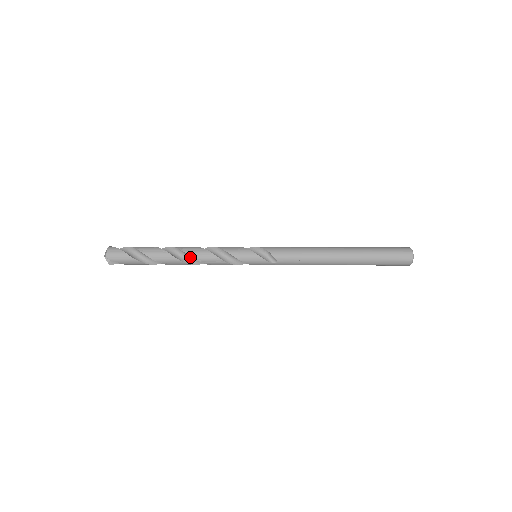
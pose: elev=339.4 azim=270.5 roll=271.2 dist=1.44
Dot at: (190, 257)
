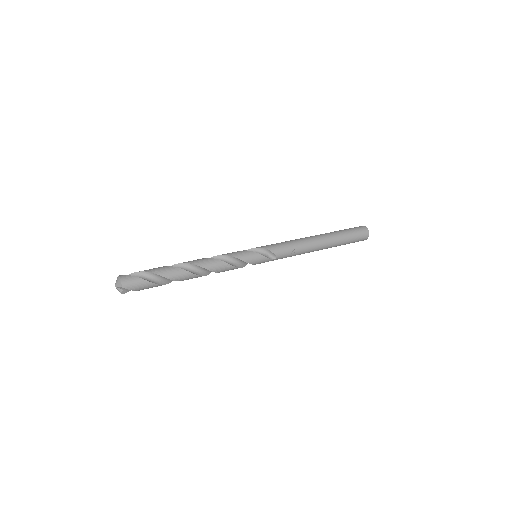
Dot at: (202, 269)
